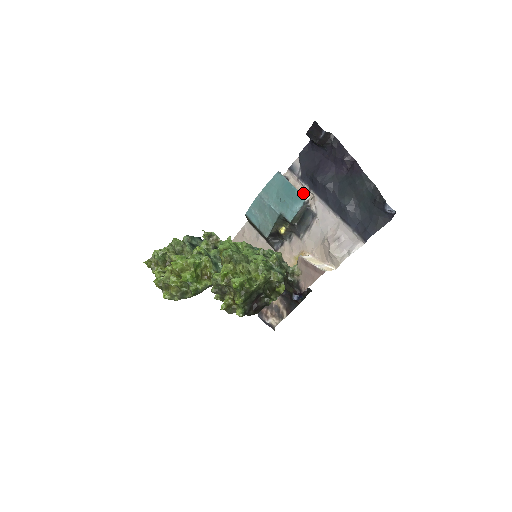
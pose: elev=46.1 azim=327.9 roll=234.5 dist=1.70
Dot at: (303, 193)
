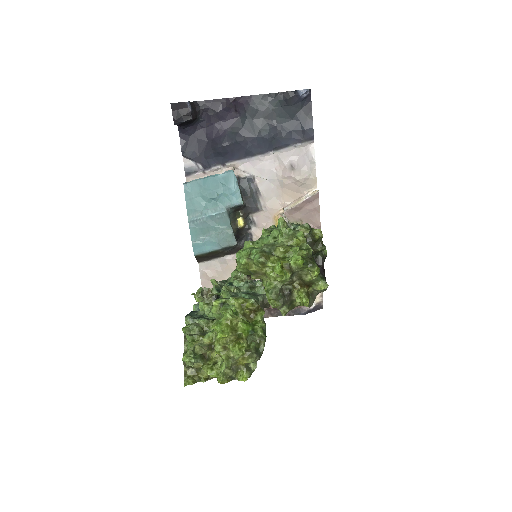
Dot at: occluded
